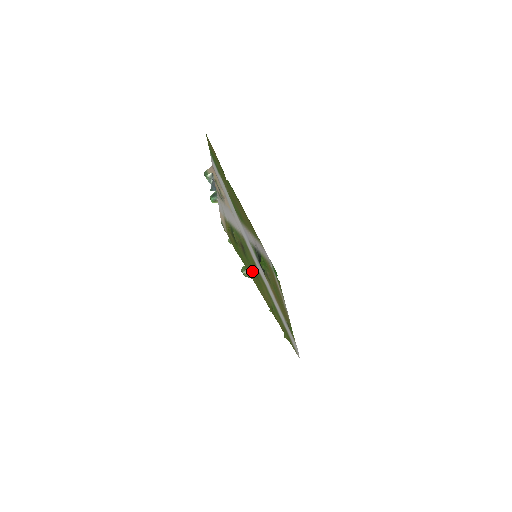
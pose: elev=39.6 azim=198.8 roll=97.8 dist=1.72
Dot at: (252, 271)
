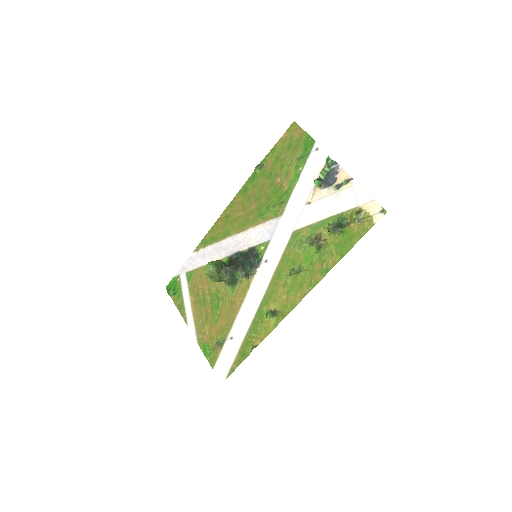
Dot at: (314, 266)
